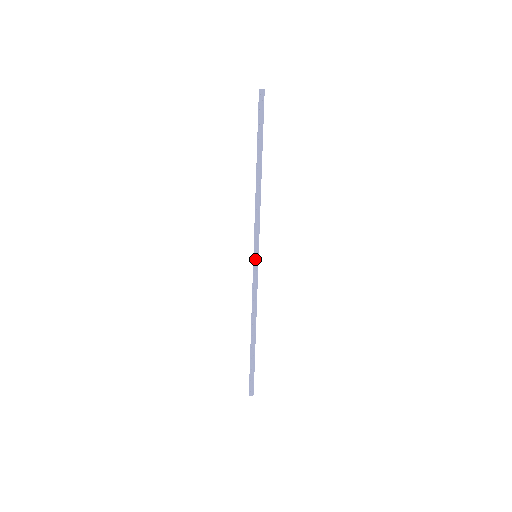
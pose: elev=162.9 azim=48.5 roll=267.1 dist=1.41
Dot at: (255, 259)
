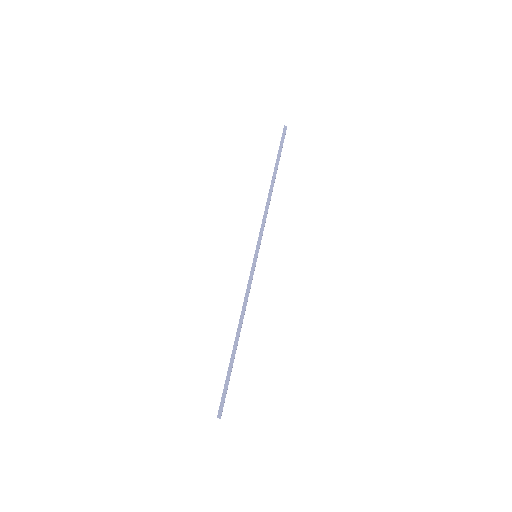
Dot at: (253, 258)
